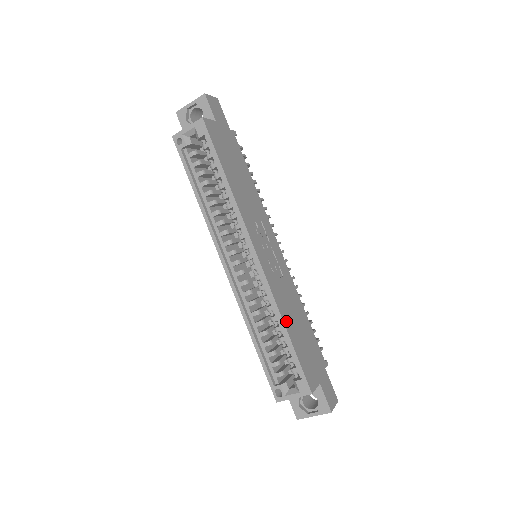
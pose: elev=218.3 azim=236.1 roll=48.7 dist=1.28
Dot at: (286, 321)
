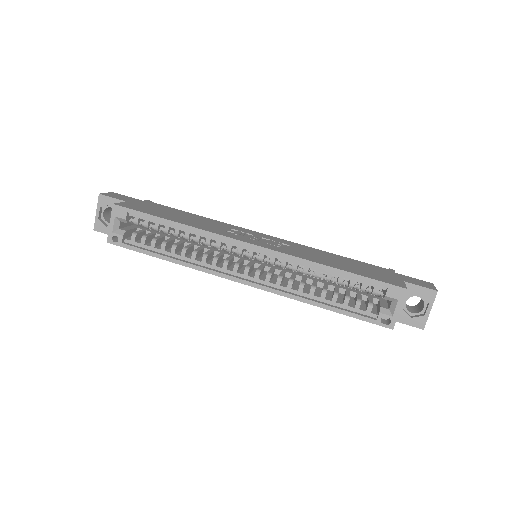
Dot at: (327, 264)
